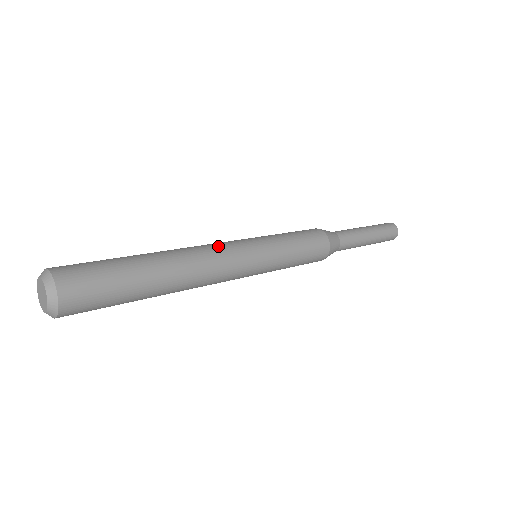
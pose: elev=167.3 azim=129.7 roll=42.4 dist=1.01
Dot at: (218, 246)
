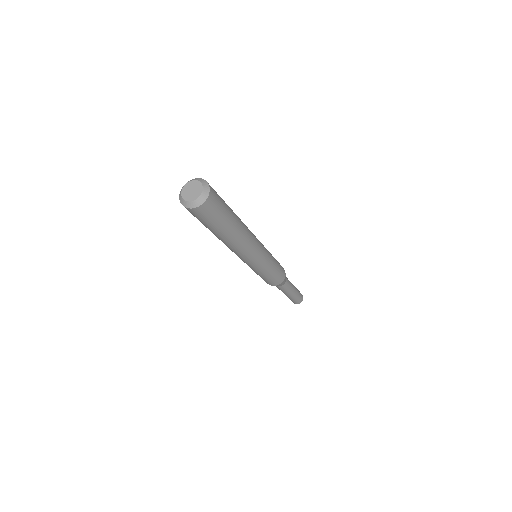
Dot at: occluded
